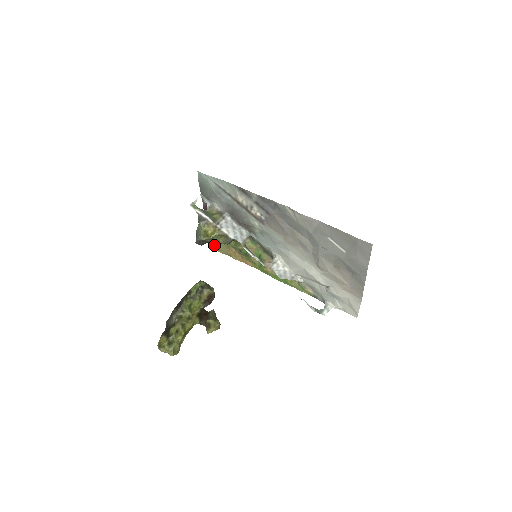
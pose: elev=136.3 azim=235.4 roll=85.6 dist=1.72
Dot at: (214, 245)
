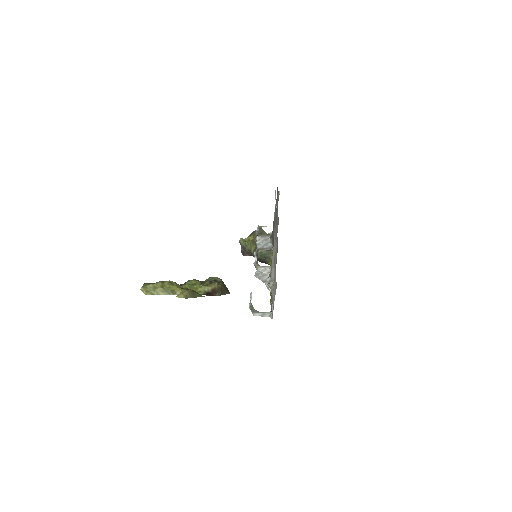
Dot at: occluded
